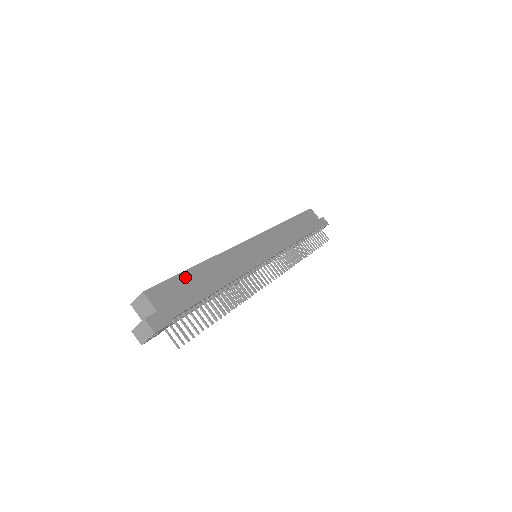
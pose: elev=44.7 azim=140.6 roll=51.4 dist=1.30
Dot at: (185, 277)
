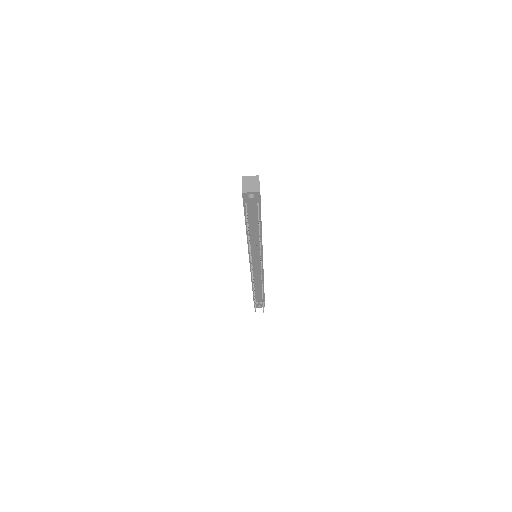
Dot at: occluded
